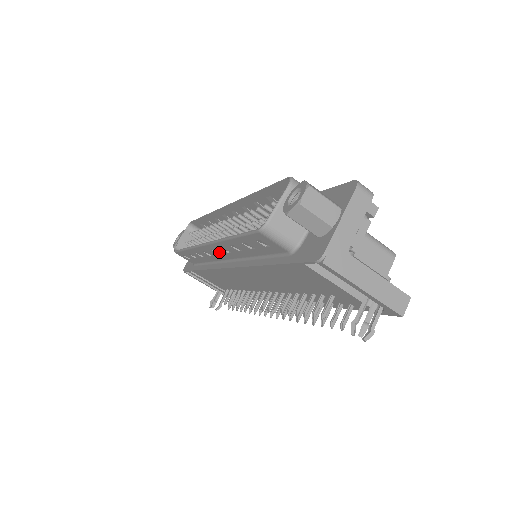
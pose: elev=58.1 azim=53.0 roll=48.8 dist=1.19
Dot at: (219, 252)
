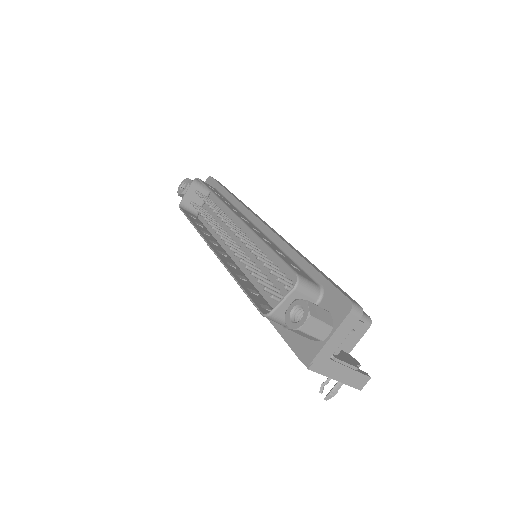
Dot at: occluded
